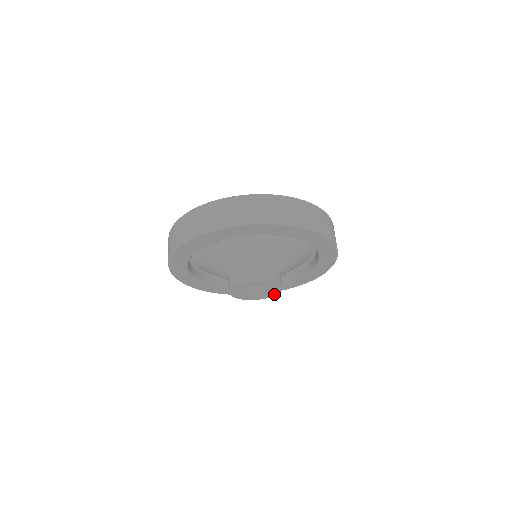
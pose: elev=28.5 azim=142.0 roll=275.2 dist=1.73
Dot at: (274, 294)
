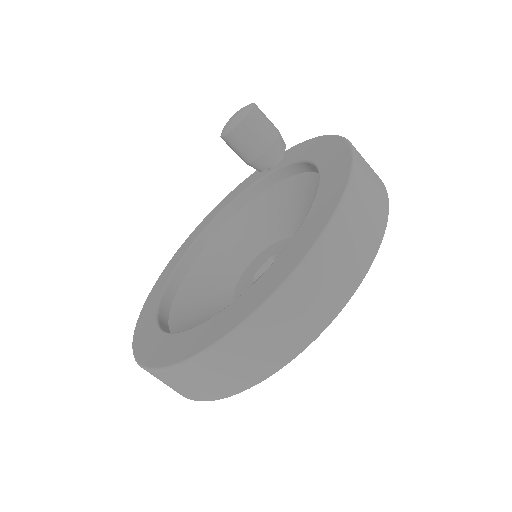
Dot at: occluded
